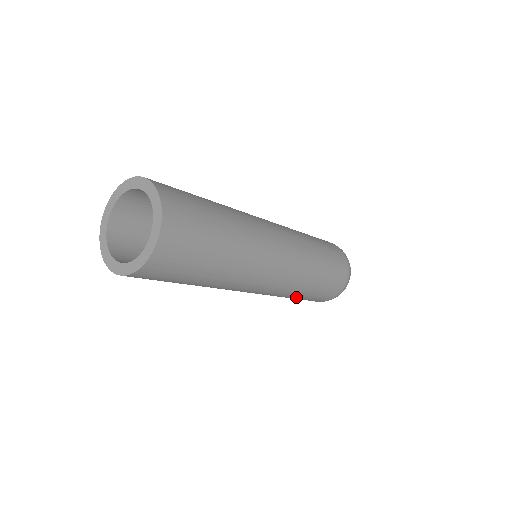
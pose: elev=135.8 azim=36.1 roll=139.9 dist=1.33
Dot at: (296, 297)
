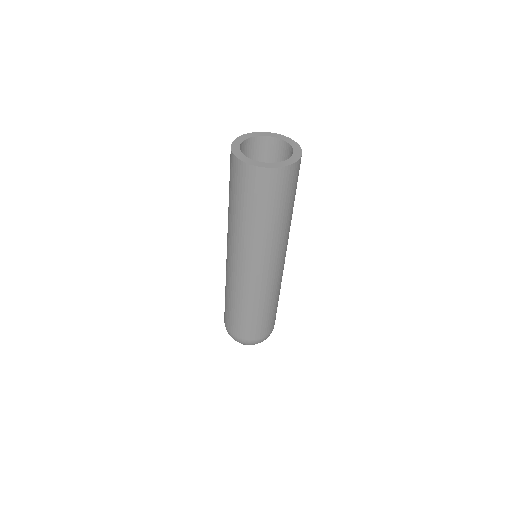
Dot at: (254, 311)
